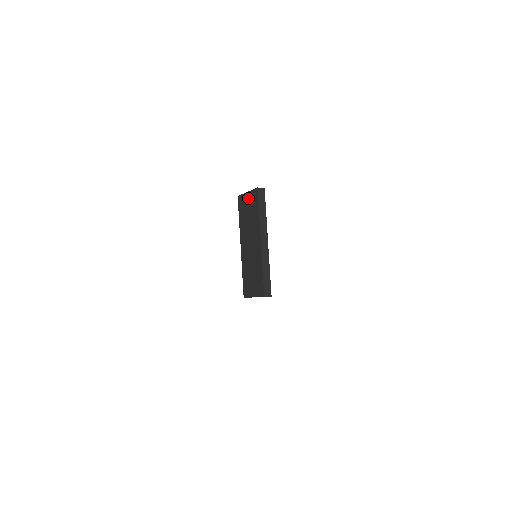
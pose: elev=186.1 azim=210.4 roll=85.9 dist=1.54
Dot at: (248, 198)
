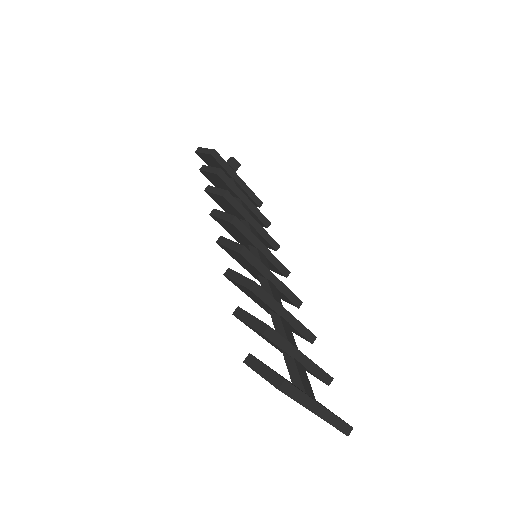
Dot at: occluded
